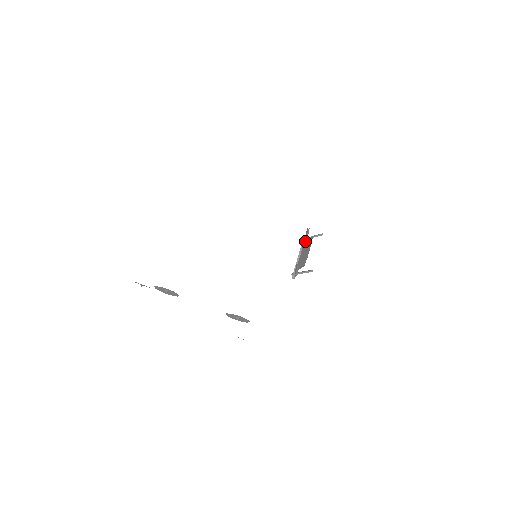
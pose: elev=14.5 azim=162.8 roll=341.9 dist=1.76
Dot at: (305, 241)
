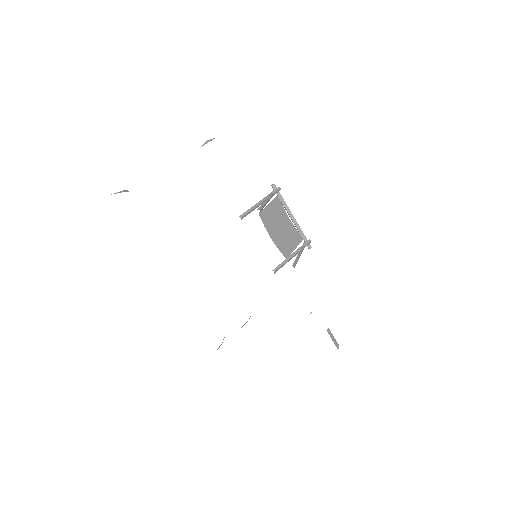
Dot at: (273, 200)
